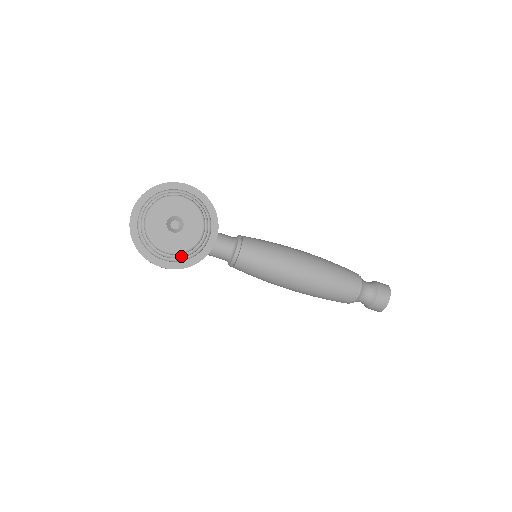
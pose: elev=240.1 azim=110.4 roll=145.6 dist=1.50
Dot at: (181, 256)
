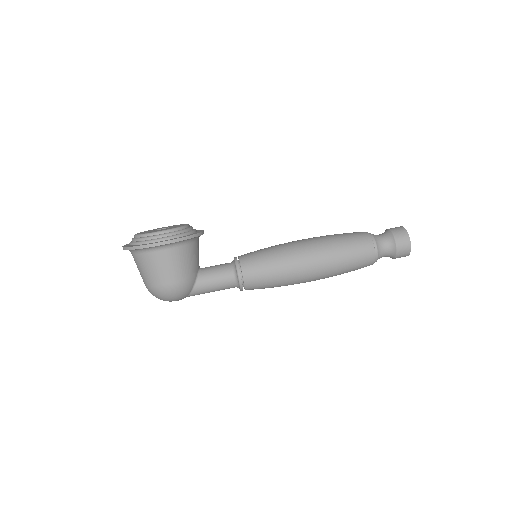
Dot at: (174, 232)
